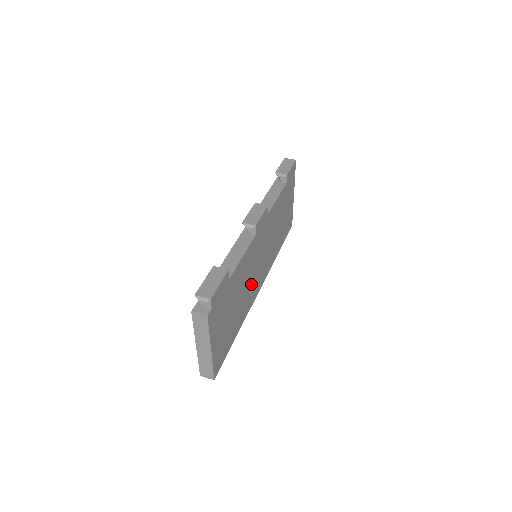
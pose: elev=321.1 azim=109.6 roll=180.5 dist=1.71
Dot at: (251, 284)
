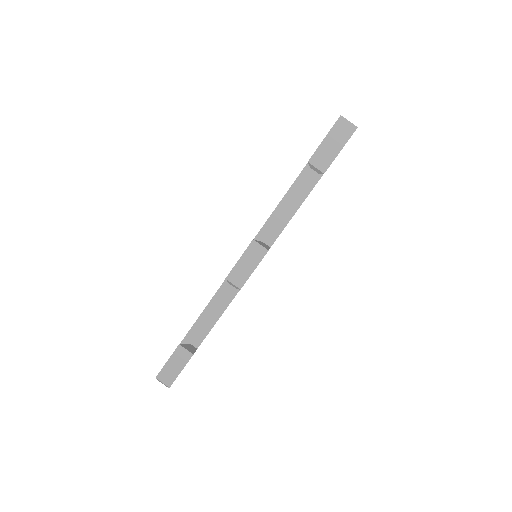
Dot at: occluded
